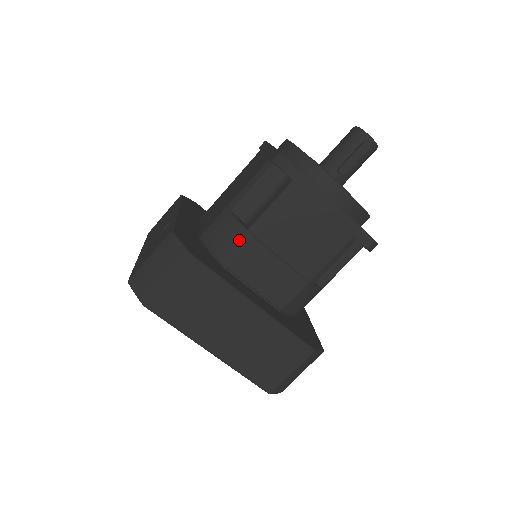
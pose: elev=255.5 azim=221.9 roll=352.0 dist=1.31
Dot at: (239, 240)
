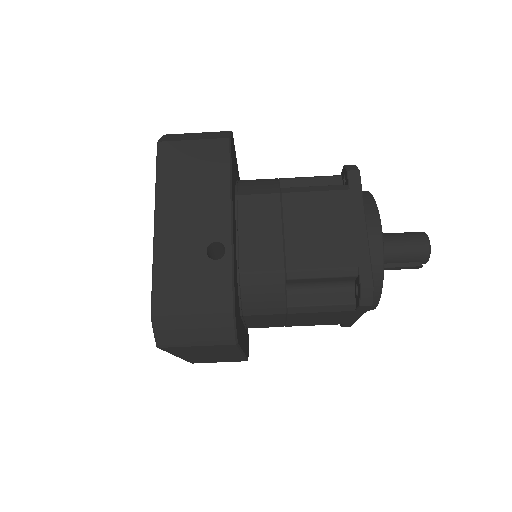
Dot at: (273, 308)
